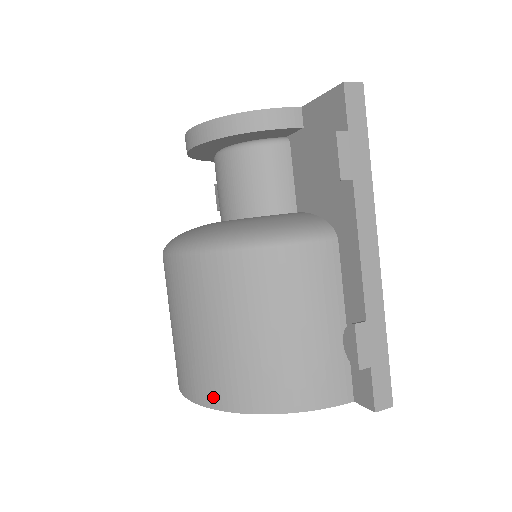
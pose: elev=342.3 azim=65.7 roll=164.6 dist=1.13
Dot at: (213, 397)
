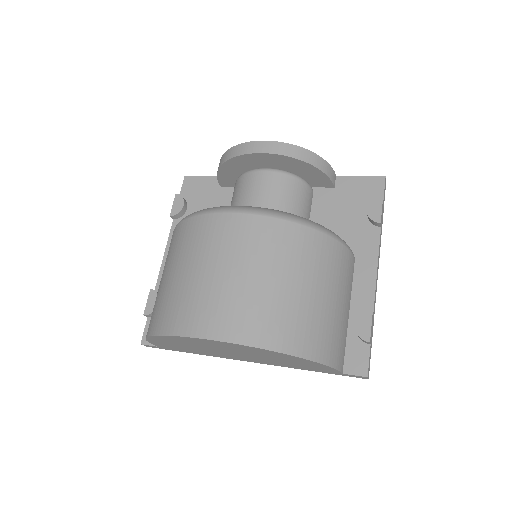
Dot at: (268, 338)
